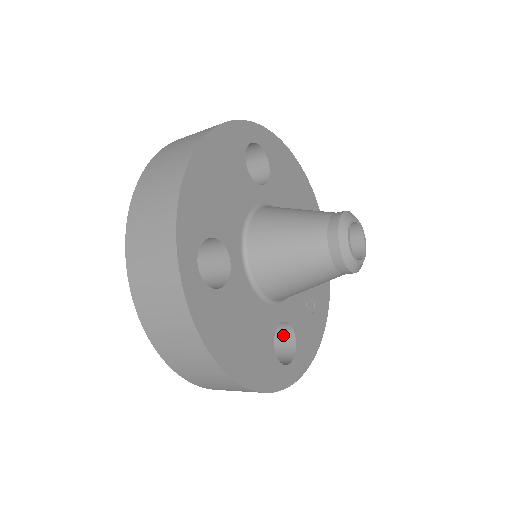
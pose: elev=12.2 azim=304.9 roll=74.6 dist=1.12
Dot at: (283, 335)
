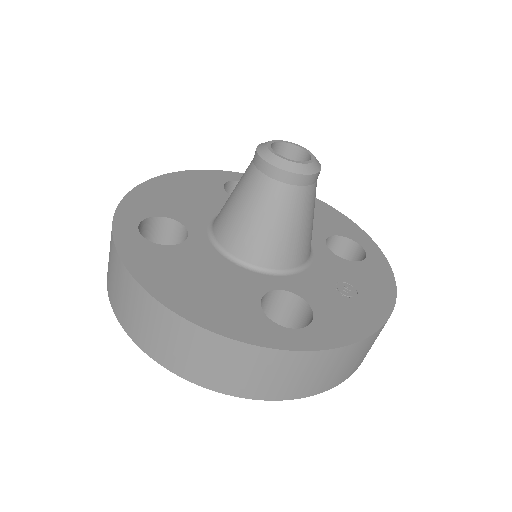
Dot at: (304, 319)
